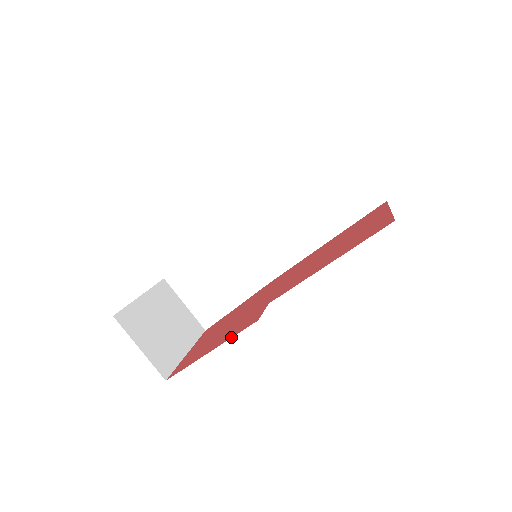
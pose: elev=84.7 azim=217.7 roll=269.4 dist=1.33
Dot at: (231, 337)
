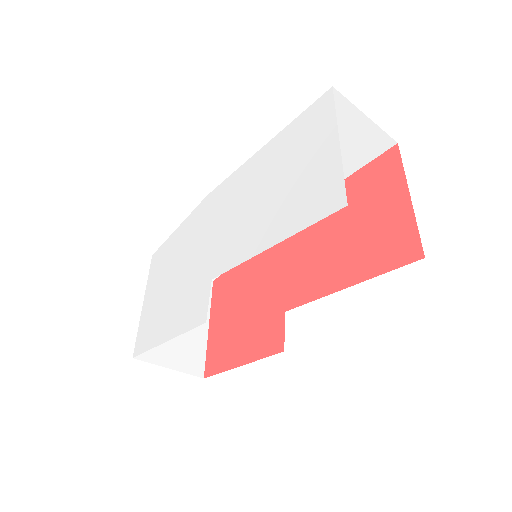
Dot at: (259, 358)
